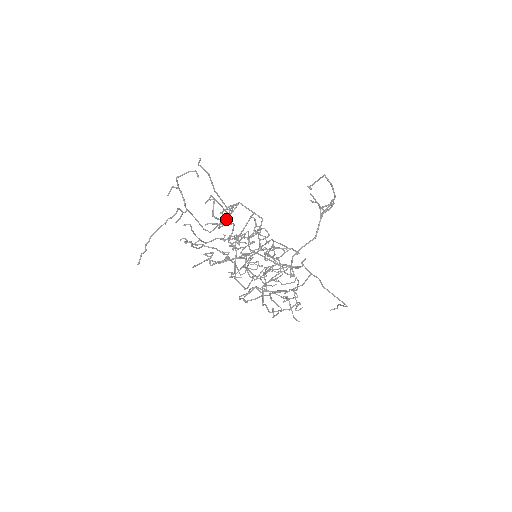
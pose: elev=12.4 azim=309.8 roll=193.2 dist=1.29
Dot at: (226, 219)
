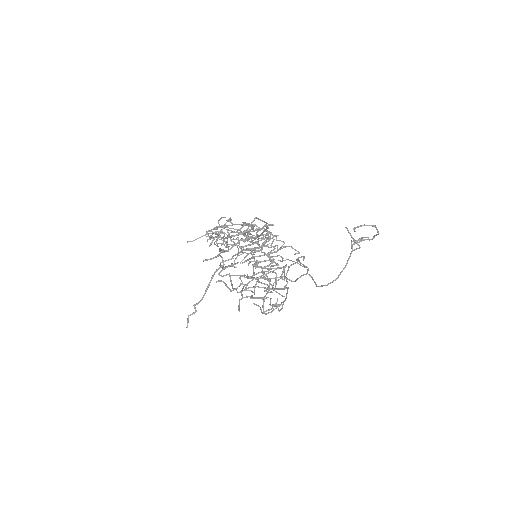
Dot at: occluded
